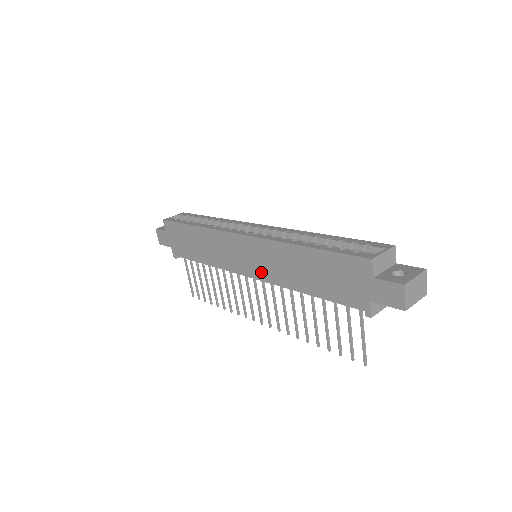
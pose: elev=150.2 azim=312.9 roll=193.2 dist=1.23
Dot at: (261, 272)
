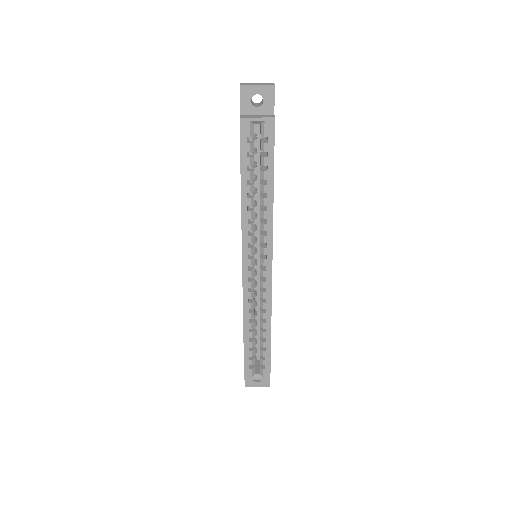
Dot at: occluded
